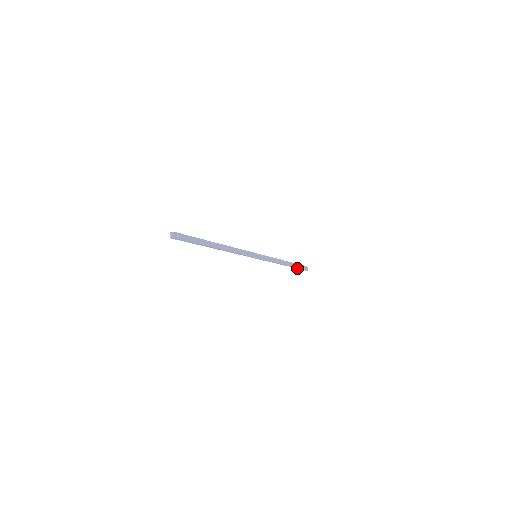
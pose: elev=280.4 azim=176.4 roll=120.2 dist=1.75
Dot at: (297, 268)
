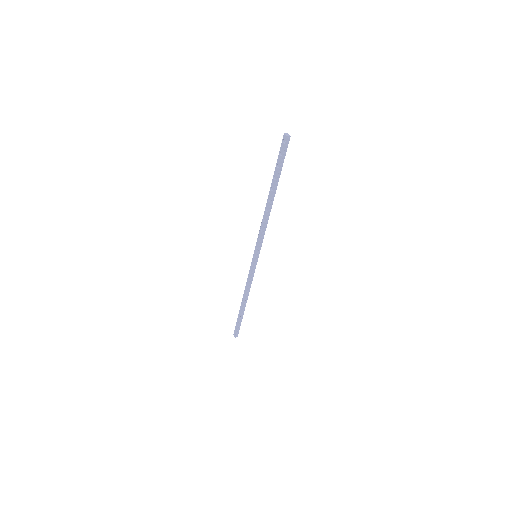
Dot at: (239, 323)
